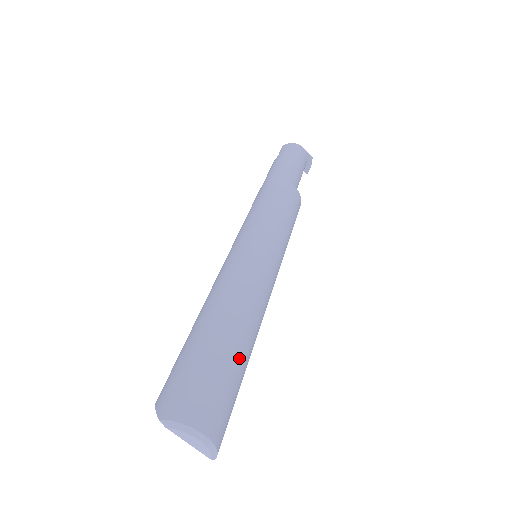
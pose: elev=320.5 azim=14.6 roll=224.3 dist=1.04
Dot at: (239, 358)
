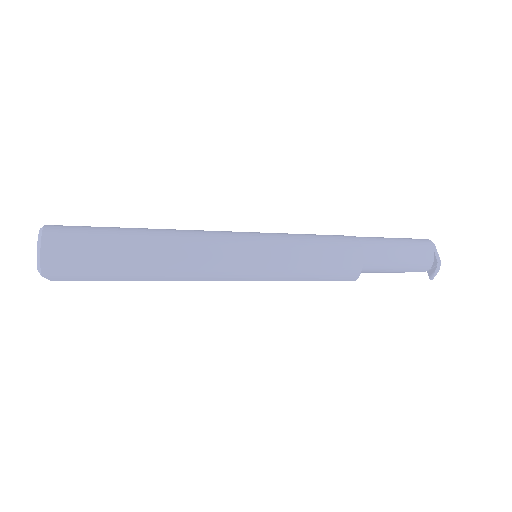
Dot at: (122, 249)
